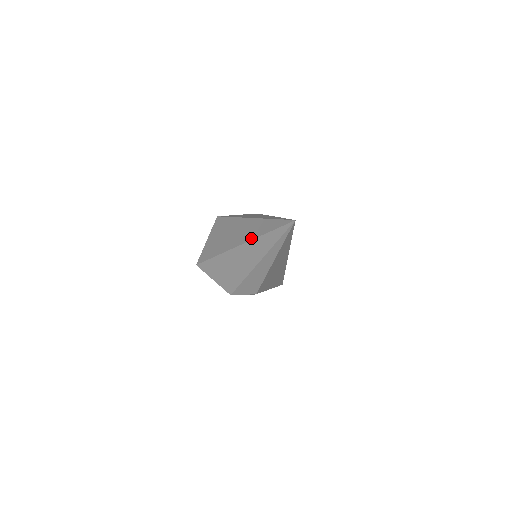
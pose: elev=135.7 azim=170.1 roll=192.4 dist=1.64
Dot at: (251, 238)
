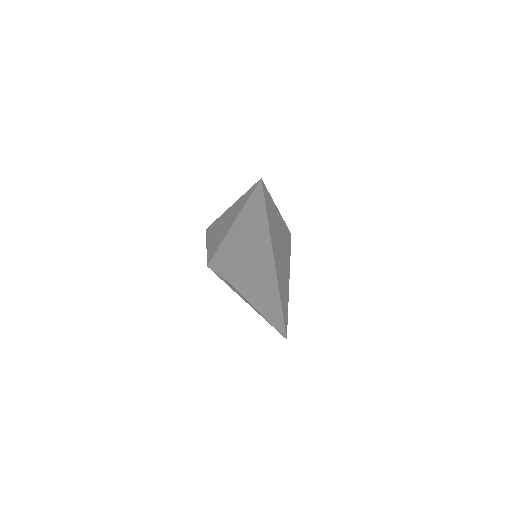
Dot at: (237, 200)
